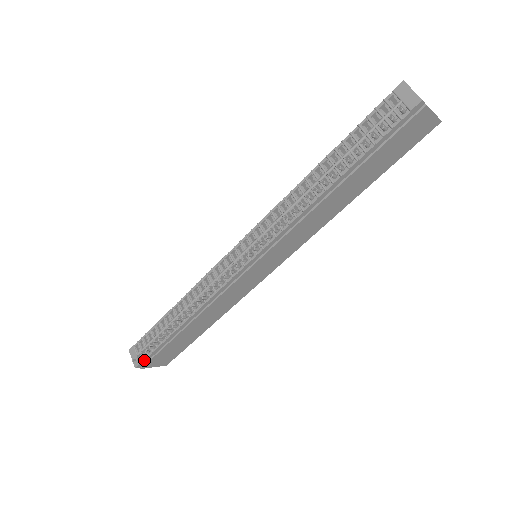
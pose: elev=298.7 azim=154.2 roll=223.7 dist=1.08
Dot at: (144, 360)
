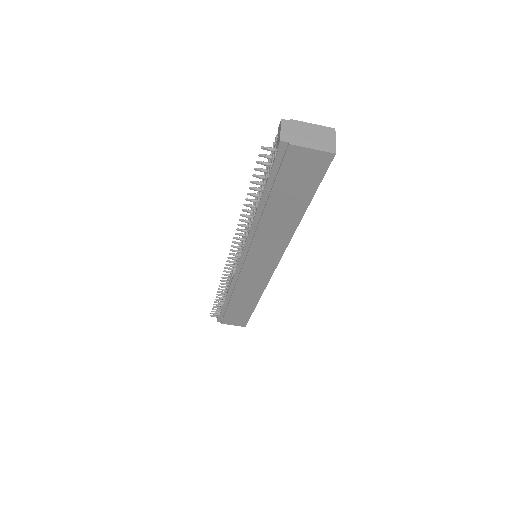
Dot at: (219, 317)
